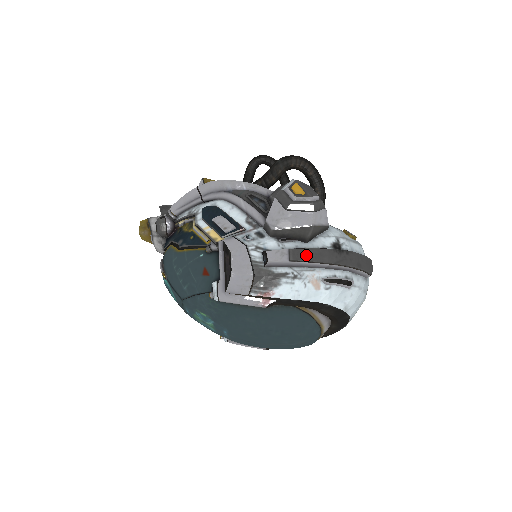
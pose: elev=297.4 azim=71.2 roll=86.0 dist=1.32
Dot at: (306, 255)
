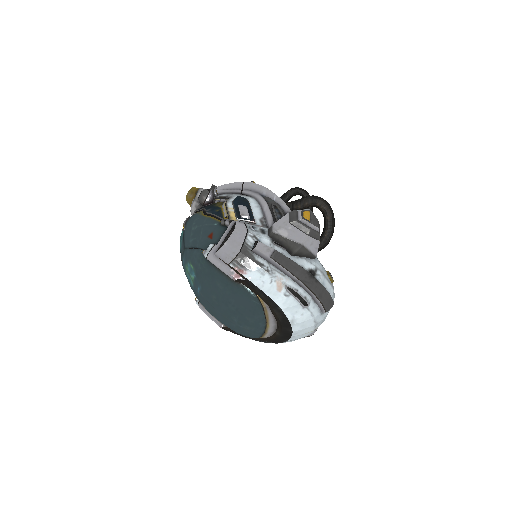
Dot at: (284, 261)
